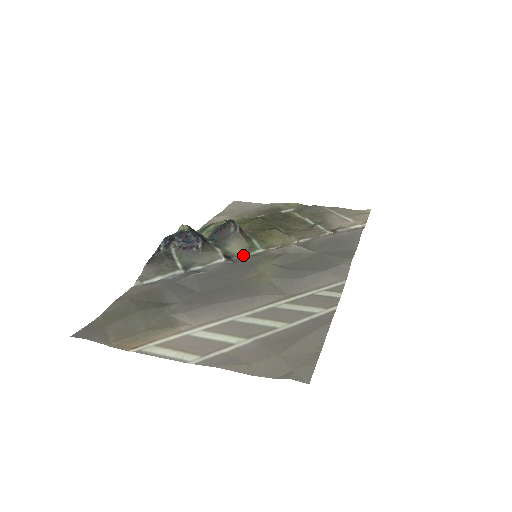
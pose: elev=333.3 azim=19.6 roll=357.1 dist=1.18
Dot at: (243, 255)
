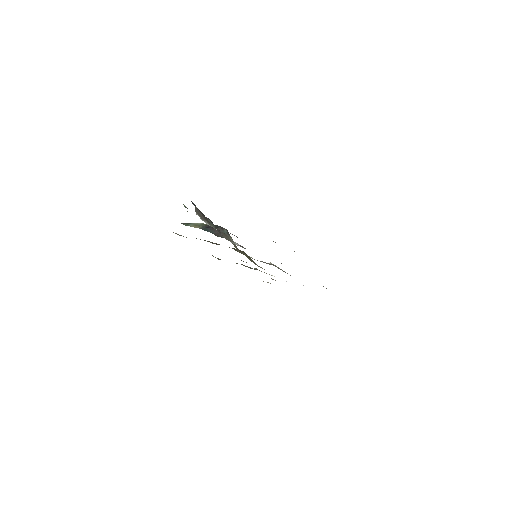
Dot at: (241, 252)
